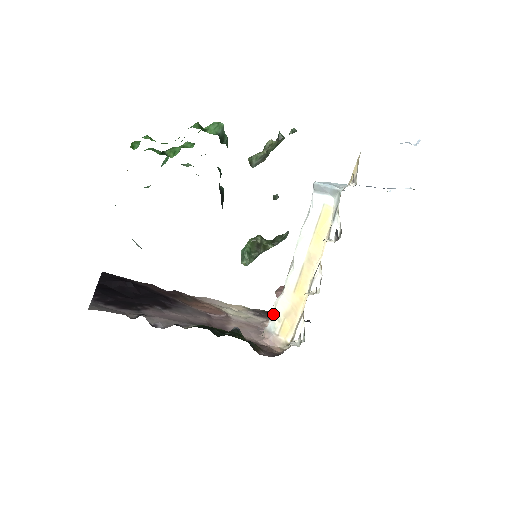
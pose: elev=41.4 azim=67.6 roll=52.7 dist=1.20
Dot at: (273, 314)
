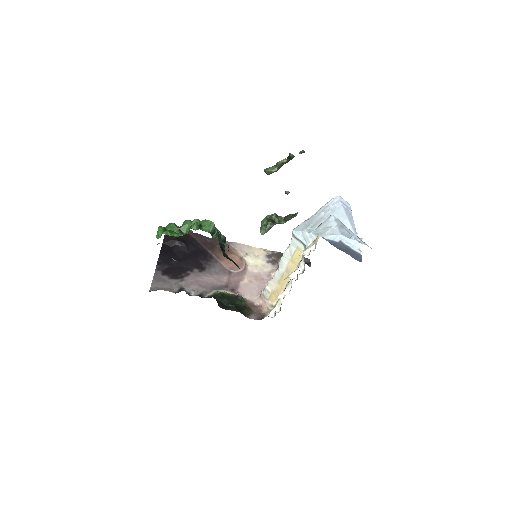
Dot at: (265, 289)
